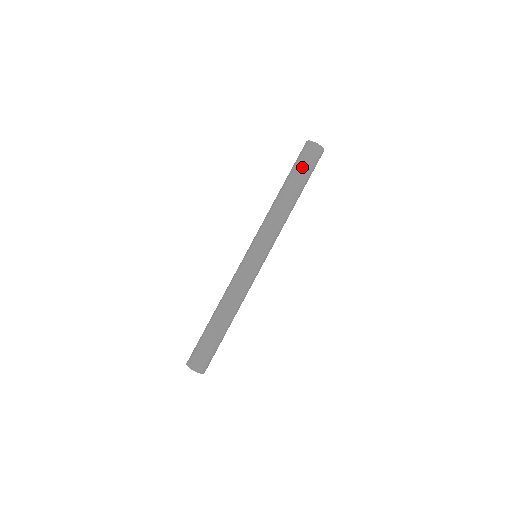
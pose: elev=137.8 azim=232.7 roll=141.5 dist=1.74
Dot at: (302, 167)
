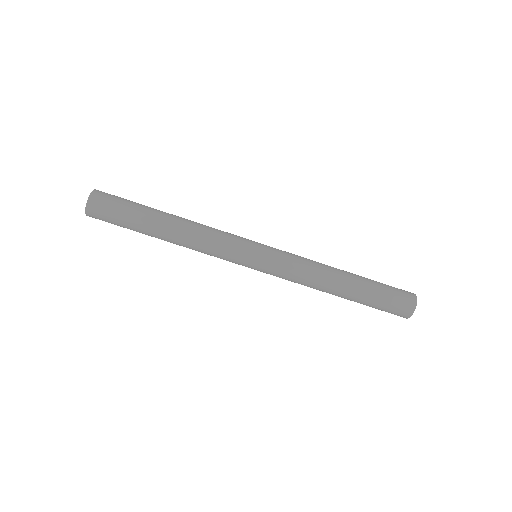
Dot at: (383, 287)
